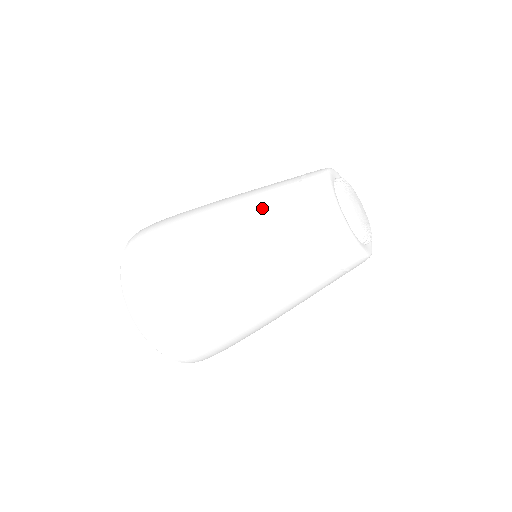
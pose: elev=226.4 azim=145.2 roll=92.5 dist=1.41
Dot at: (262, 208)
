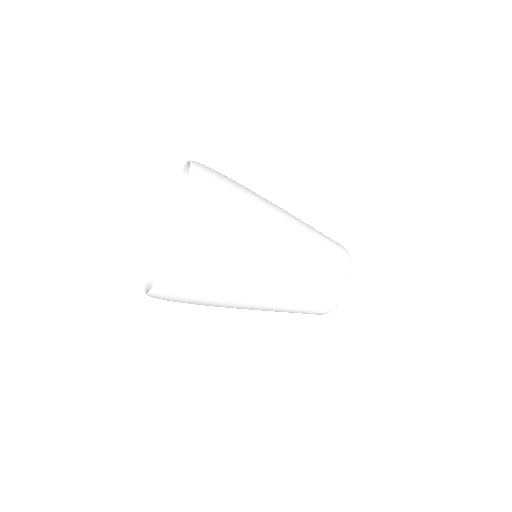
Dot at: (303, 286)
